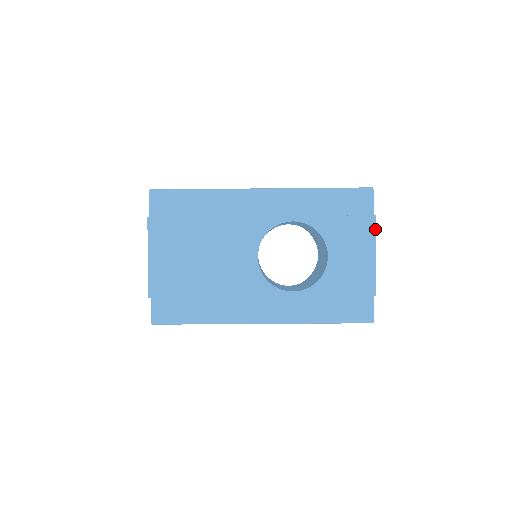
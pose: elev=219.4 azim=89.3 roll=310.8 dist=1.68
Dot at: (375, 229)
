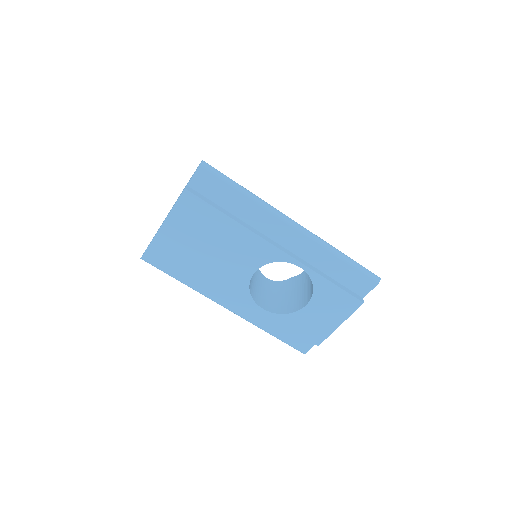
Dot at: (355, 310)
